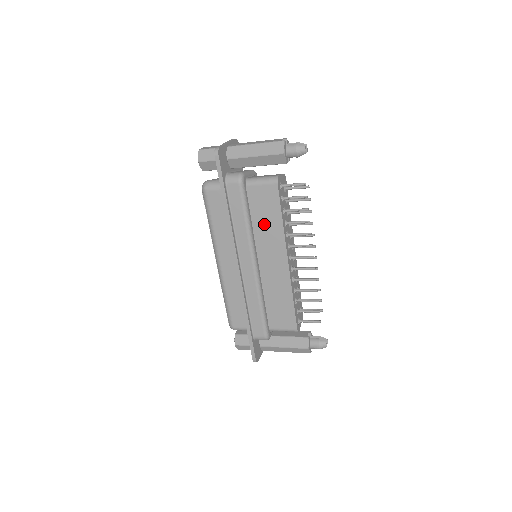
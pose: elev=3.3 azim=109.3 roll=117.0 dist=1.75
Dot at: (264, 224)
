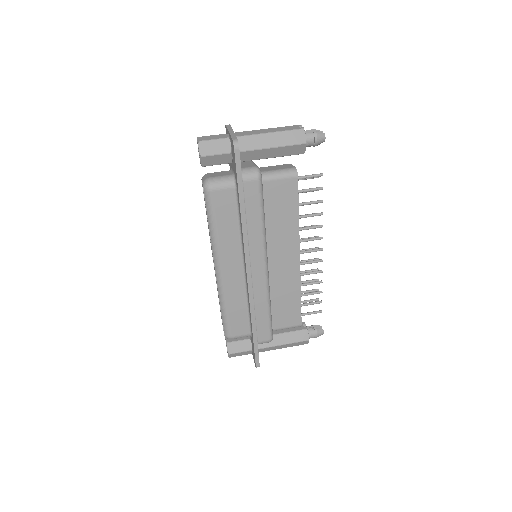
Dot at: (278, 222)
